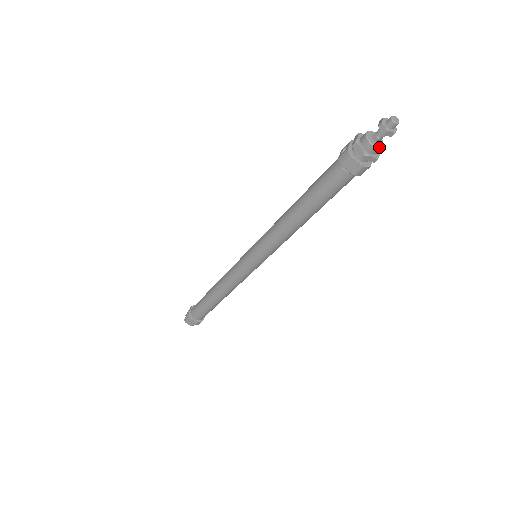
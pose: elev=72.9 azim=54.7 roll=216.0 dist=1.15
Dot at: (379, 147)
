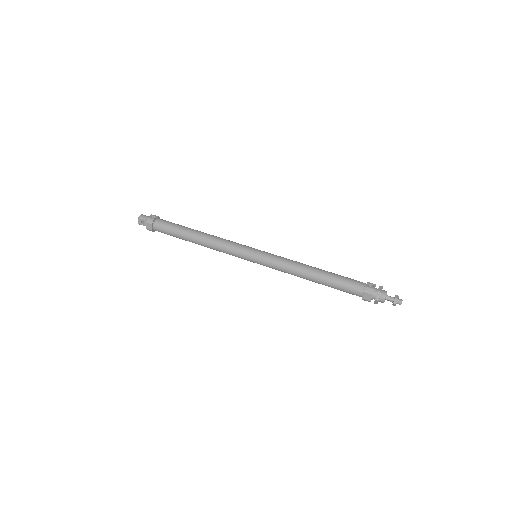
Dot at: occluded
